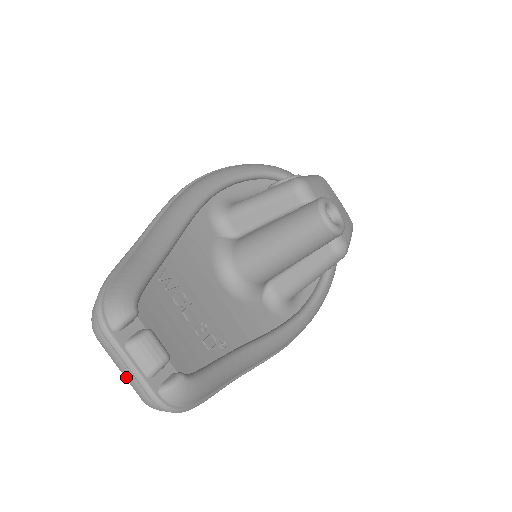
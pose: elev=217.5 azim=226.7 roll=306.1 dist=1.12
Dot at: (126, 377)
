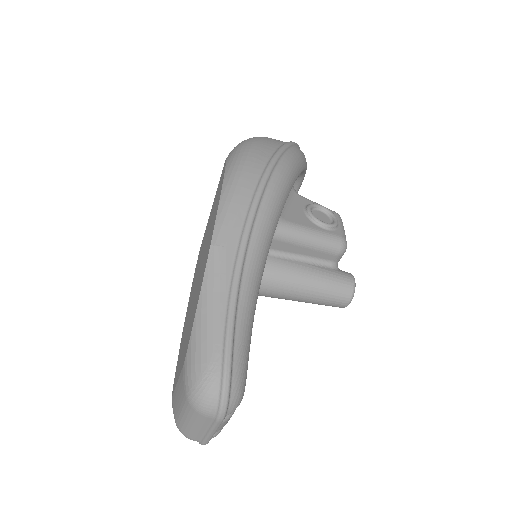
Dot at: (192, 429)
